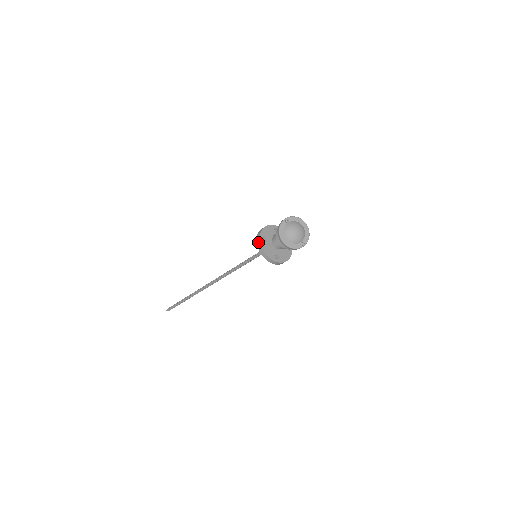
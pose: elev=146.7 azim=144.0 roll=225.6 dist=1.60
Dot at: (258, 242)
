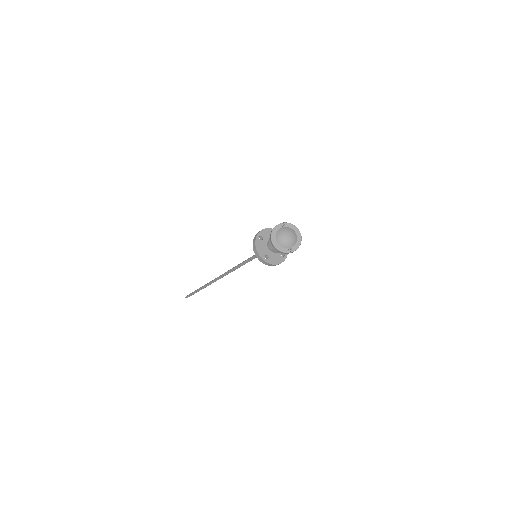
Dot at: (254, 238)
